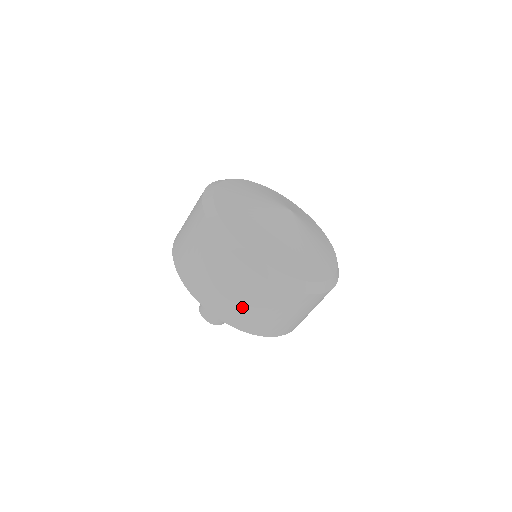
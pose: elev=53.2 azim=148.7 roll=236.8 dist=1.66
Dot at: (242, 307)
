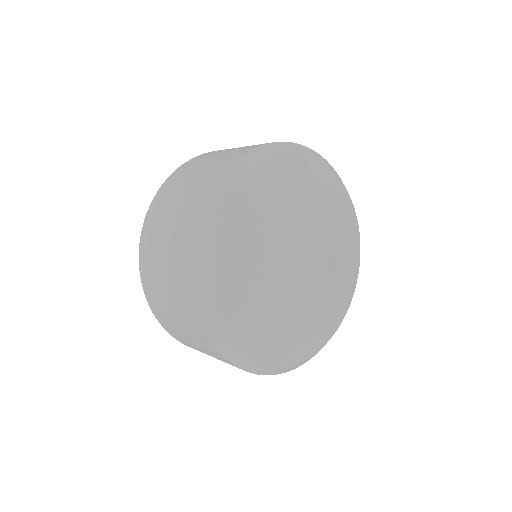
Dot at: occluded
